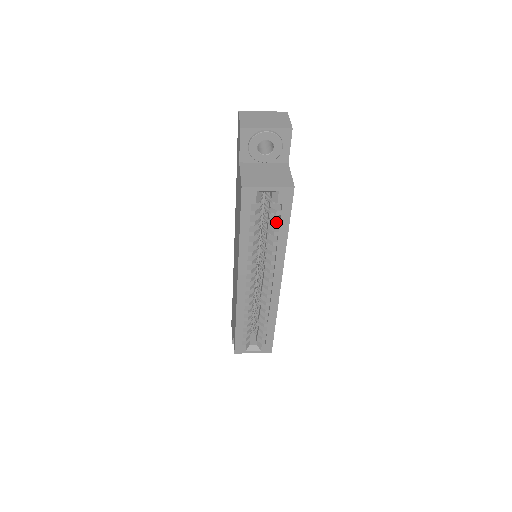
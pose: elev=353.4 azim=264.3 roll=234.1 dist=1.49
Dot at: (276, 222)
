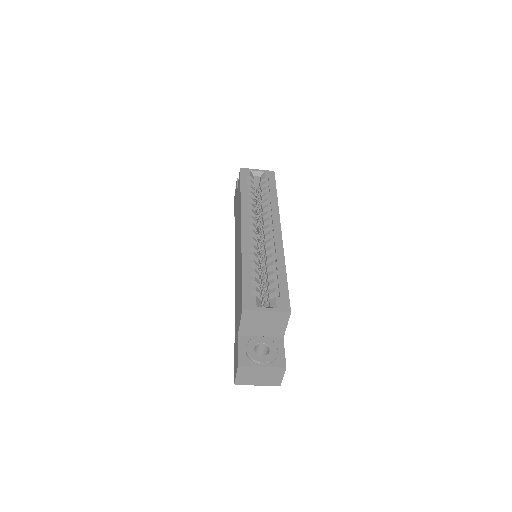
Dot at: (266, 187)
